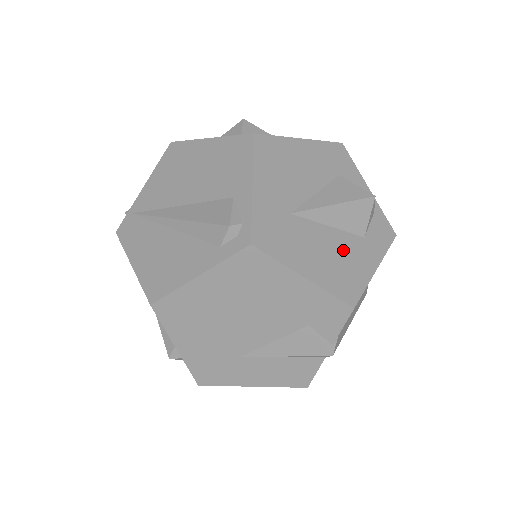
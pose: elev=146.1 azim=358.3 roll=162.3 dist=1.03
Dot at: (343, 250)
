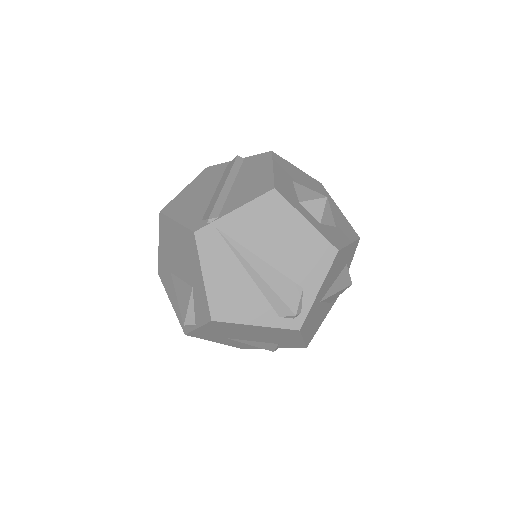
Dot at: (321, 315)
